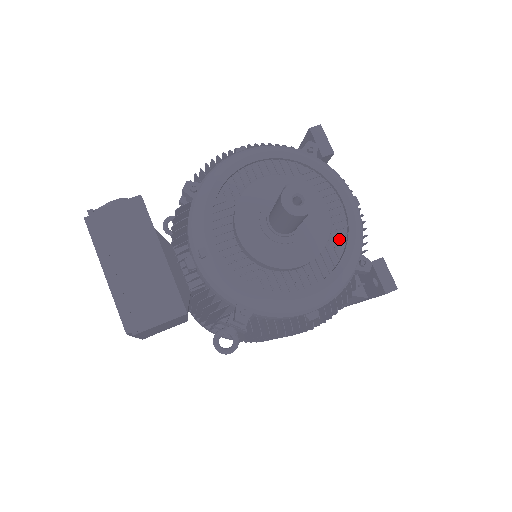
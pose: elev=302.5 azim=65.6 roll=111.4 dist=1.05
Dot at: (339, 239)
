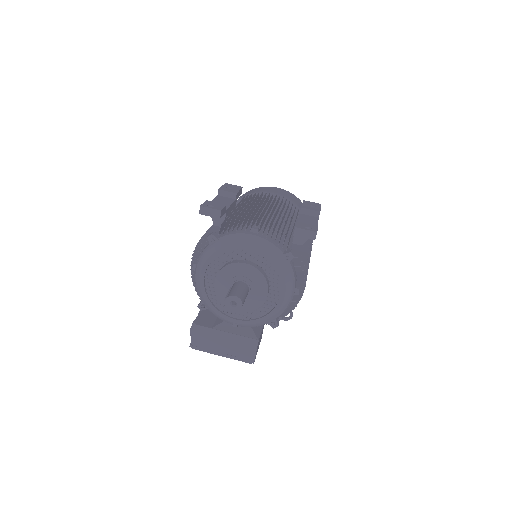
Dot at: (267, 264)
